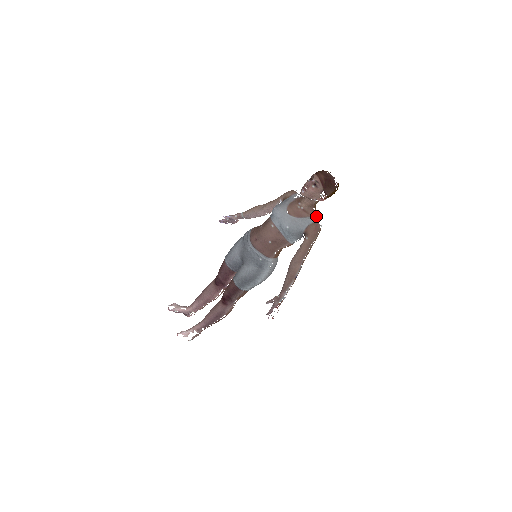
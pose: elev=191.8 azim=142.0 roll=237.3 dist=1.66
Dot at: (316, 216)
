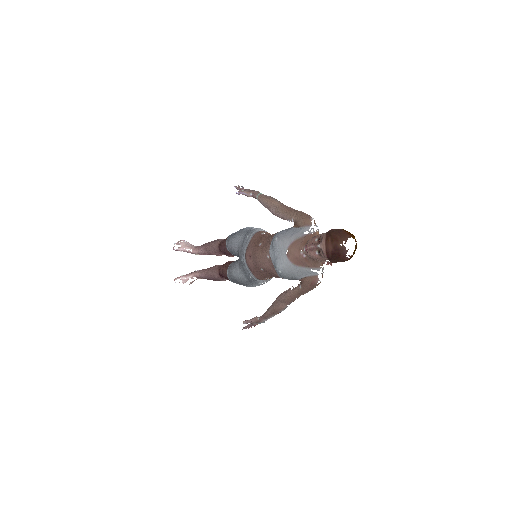
Dot at: (319, 267)
